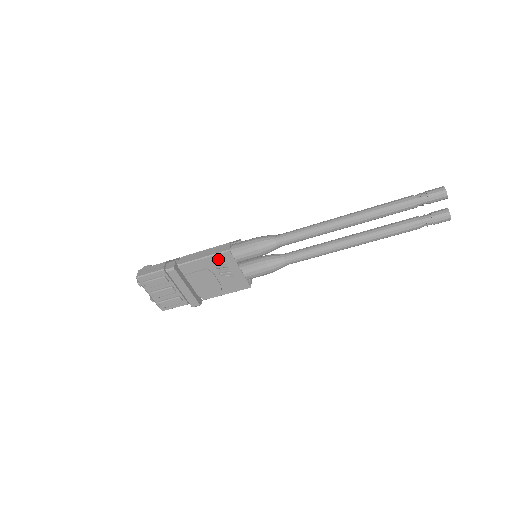
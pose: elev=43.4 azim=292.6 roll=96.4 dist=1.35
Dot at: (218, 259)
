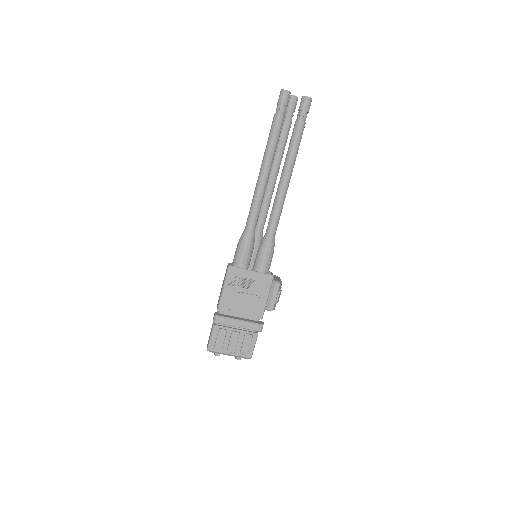
Dot at: (231, 279)
